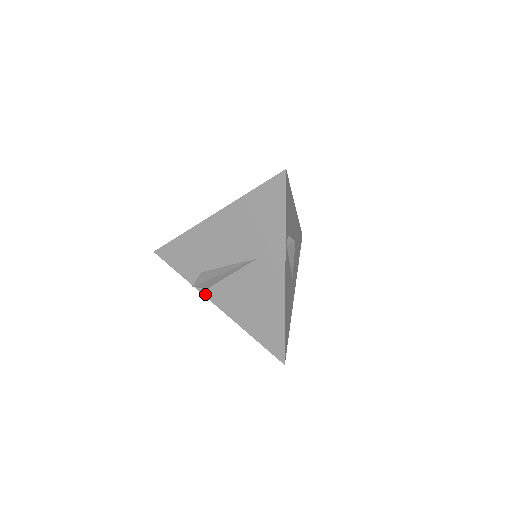
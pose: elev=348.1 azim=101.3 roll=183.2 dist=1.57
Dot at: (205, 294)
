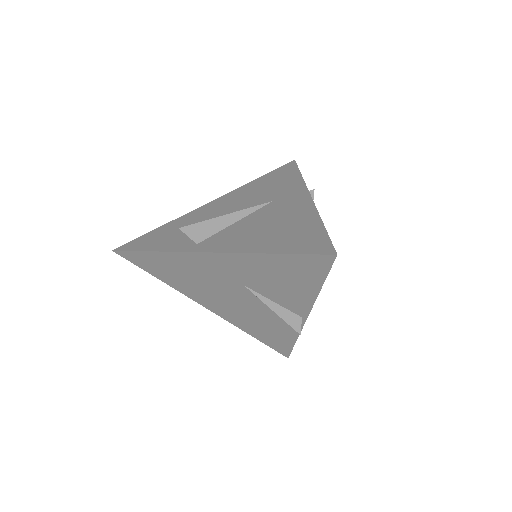
Dot at: (191, 250)
